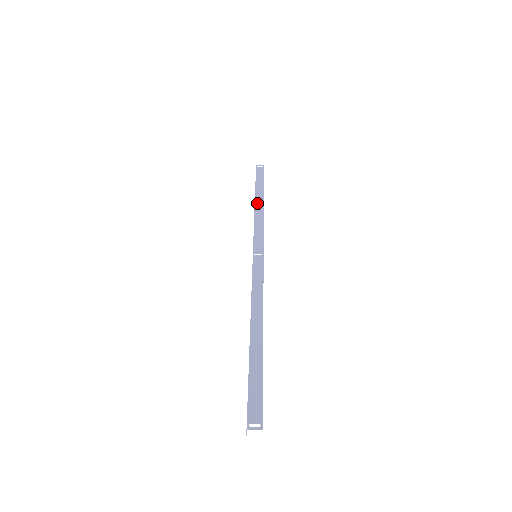
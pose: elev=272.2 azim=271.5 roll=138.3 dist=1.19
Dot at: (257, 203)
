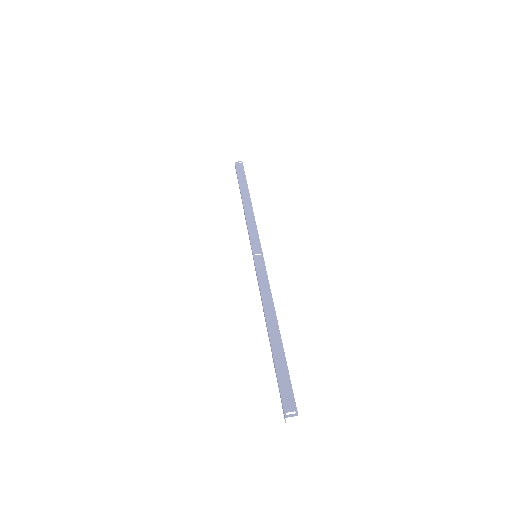
Dot at: (245, 202)
